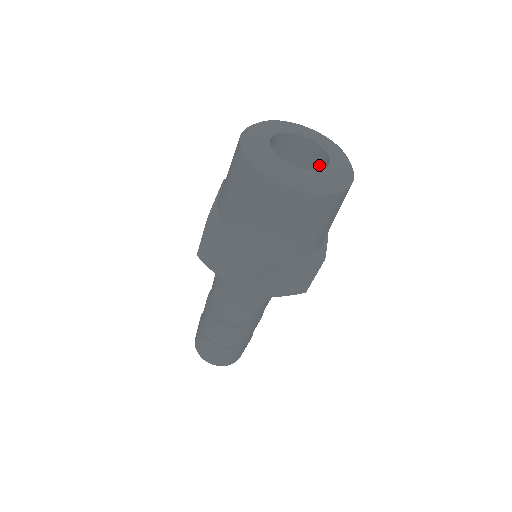
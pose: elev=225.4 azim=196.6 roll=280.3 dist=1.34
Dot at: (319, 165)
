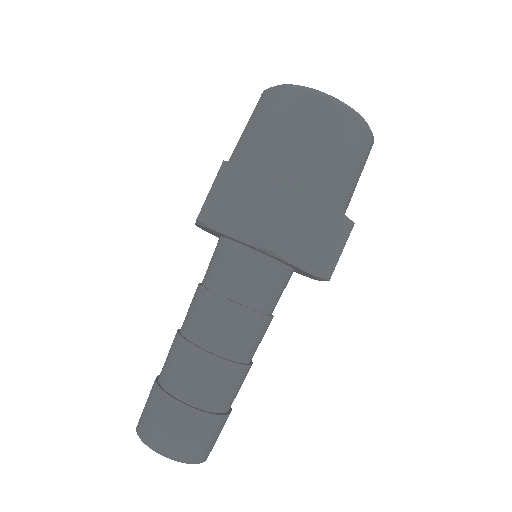
Dot at: occluded
